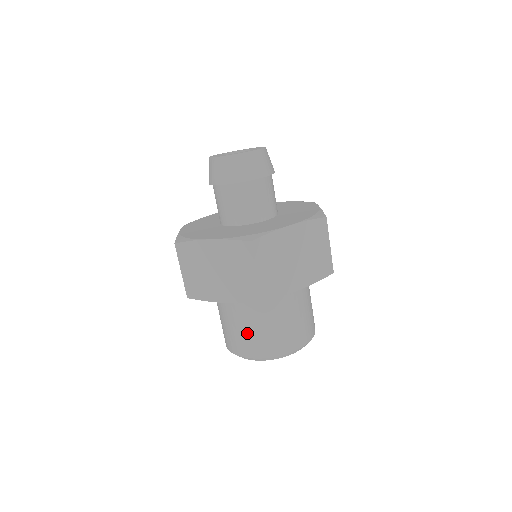
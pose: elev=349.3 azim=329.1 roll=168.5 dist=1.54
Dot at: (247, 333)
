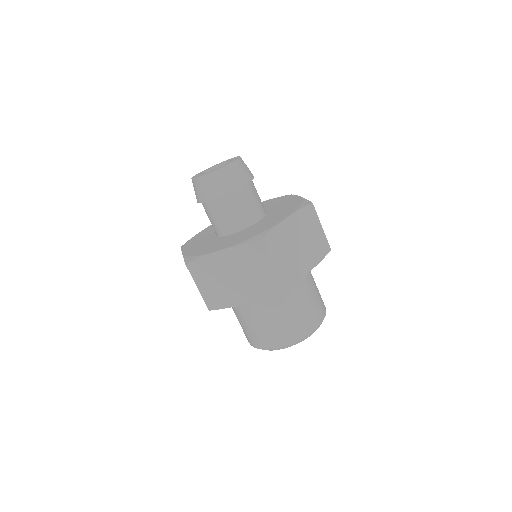
Dot at: (240, 324)
